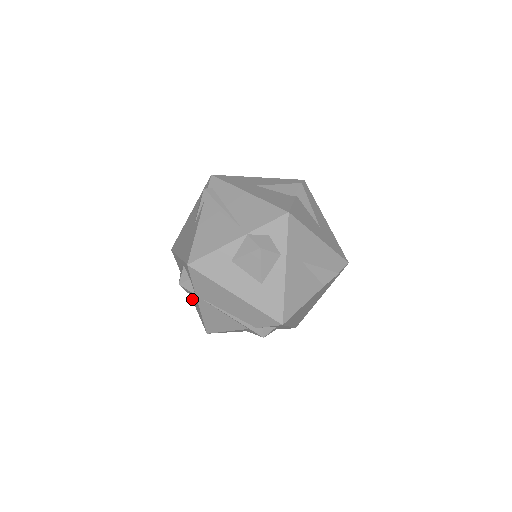
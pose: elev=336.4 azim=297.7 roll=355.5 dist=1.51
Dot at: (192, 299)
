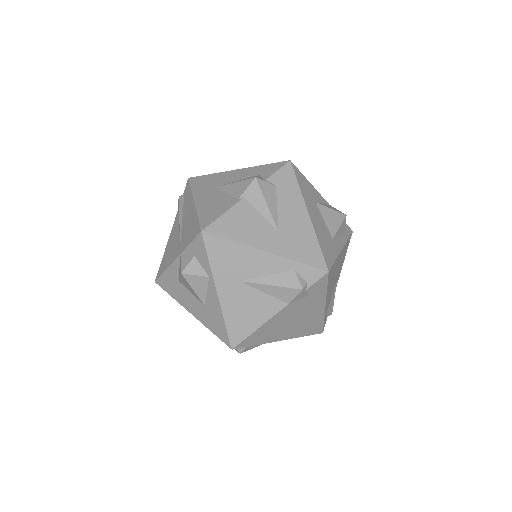
Dot at: occluded
